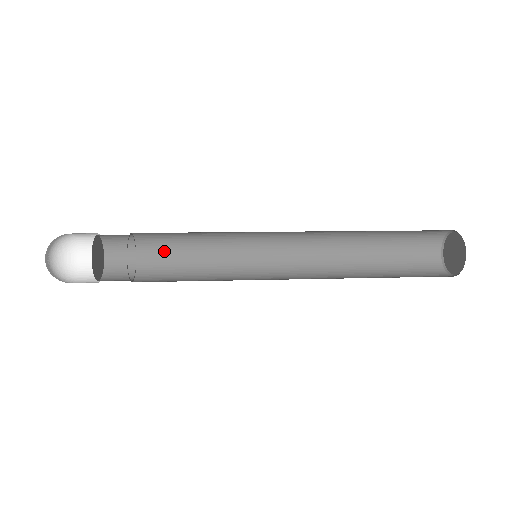
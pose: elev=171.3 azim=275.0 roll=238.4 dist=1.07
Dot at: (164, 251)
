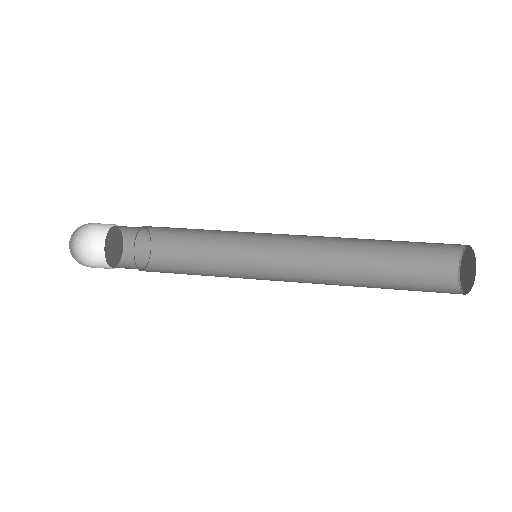
Dot at: (174, 233)
